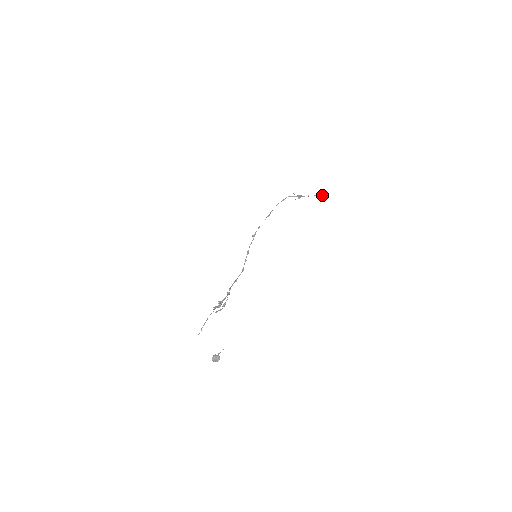
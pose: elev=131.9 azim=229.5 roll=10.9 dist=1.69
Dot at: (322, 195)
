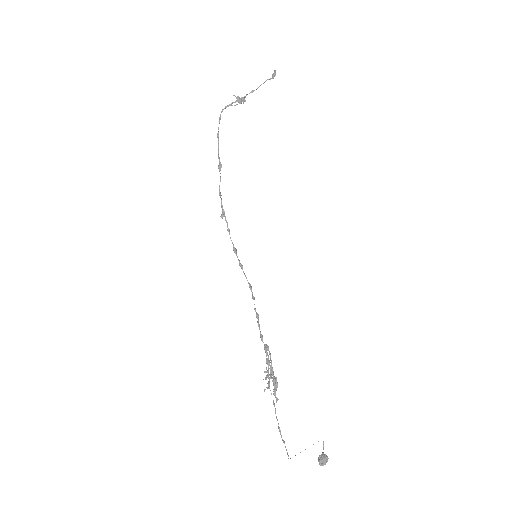
Dot at: (271, 78)
